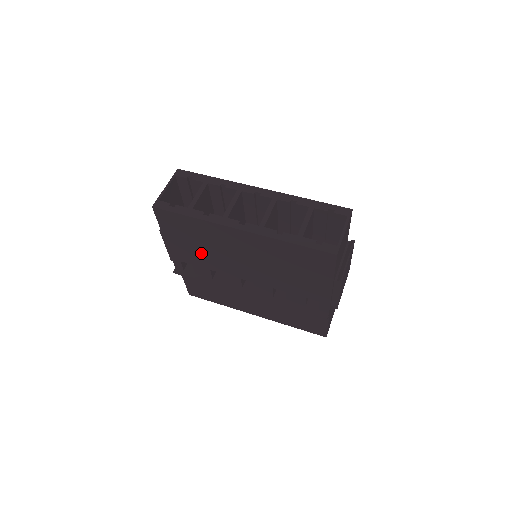
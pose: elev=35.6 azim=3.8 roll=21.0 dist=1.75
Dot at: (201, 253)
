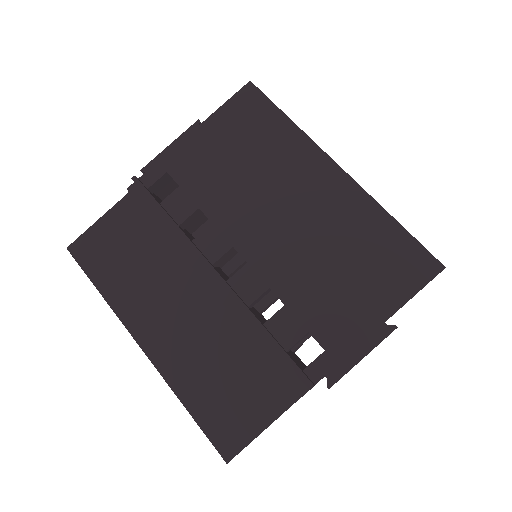
Dot at: (225, 174)
